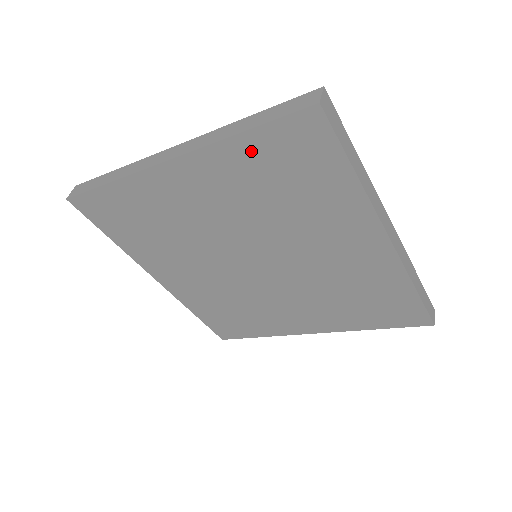
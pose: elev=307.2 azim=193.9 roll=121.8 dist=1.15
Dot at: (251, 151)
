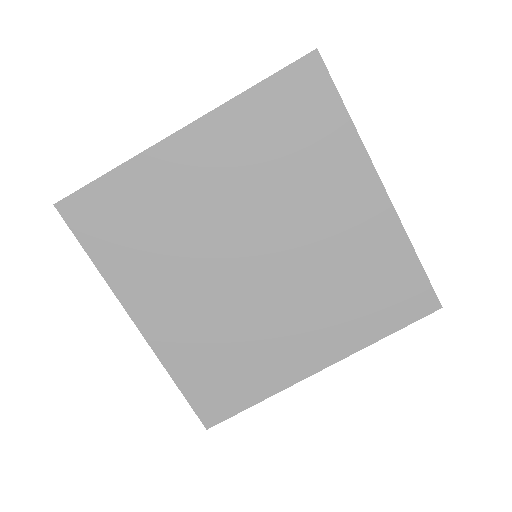
Dot at: (262, 104)
